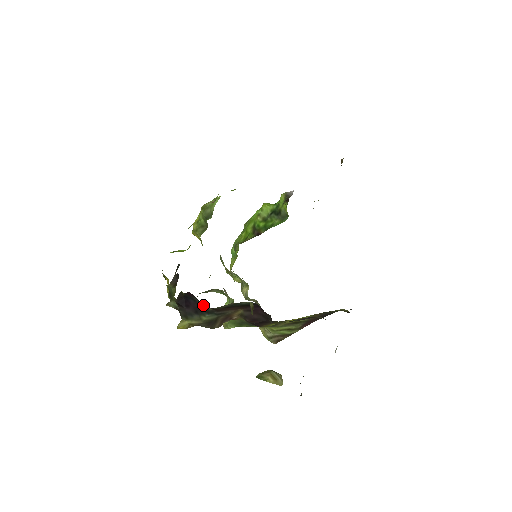
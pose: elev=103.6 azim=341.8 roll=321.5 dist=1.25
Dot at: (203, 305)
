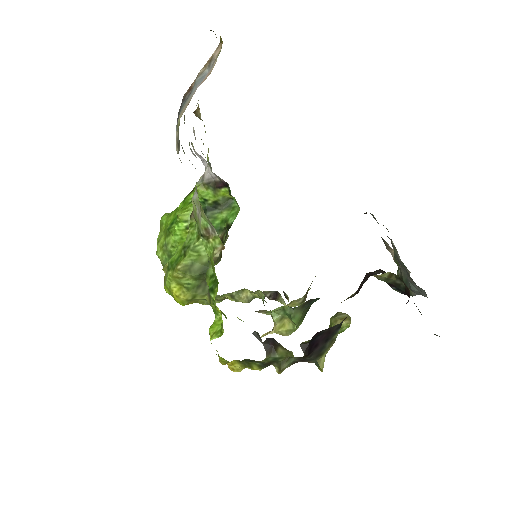
Dot at: (332, 327)
